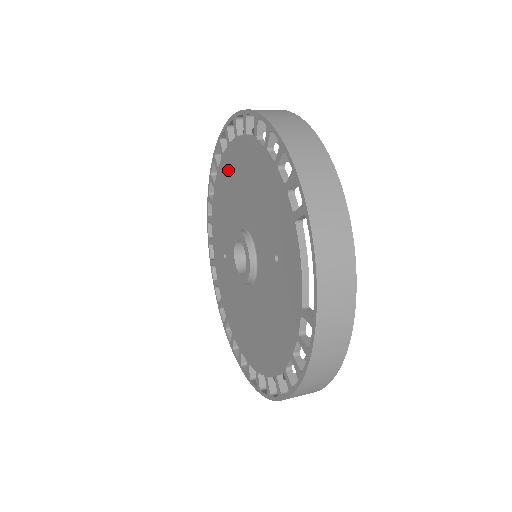
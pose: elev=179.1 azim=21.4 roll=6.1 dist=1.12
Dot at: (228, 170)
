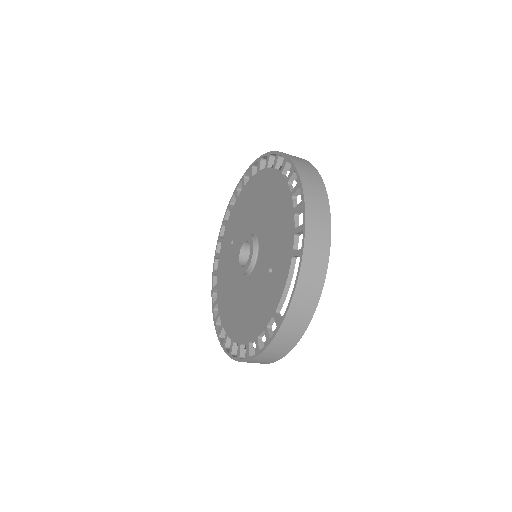
Dot at: (259, 185)
